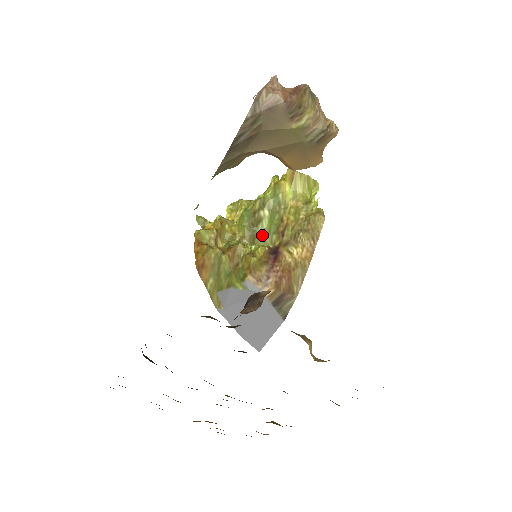
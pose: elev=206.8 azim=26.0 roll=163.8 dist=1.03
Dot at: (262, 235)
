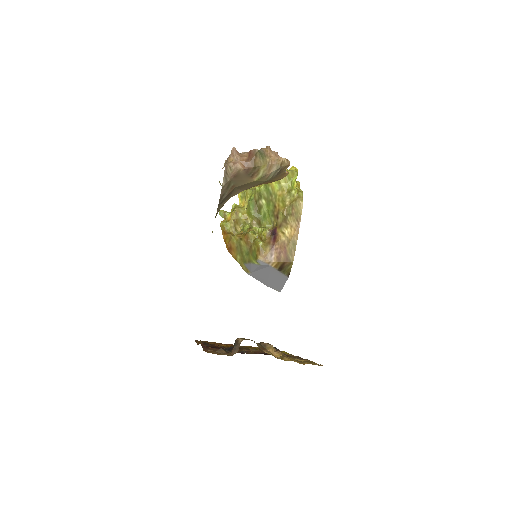
Dot at: (265, 217)
